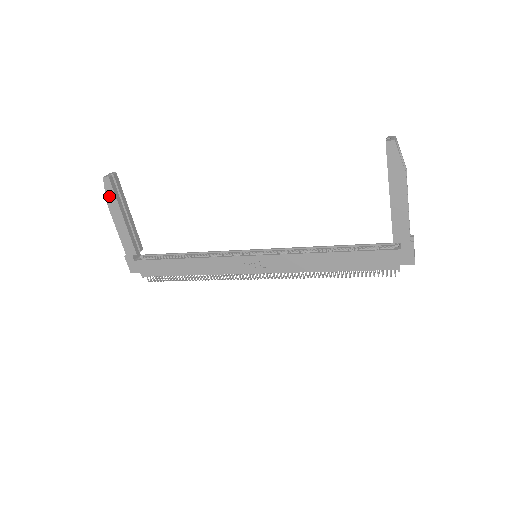
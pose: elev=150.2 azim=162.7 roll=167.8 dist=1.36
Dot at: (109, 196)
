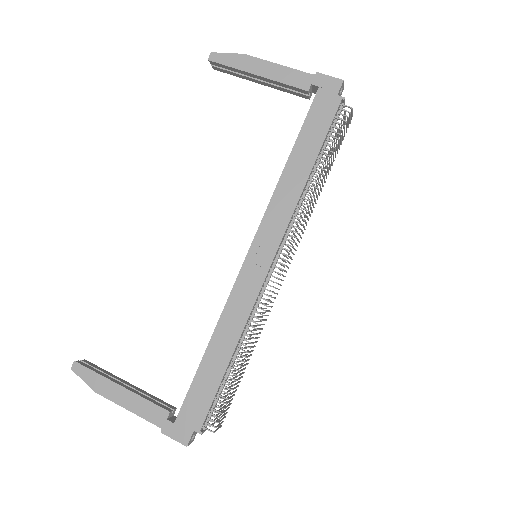
Dot at: (91, 381)
